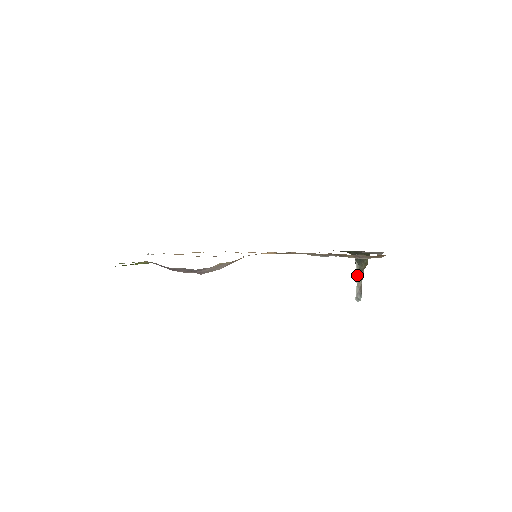
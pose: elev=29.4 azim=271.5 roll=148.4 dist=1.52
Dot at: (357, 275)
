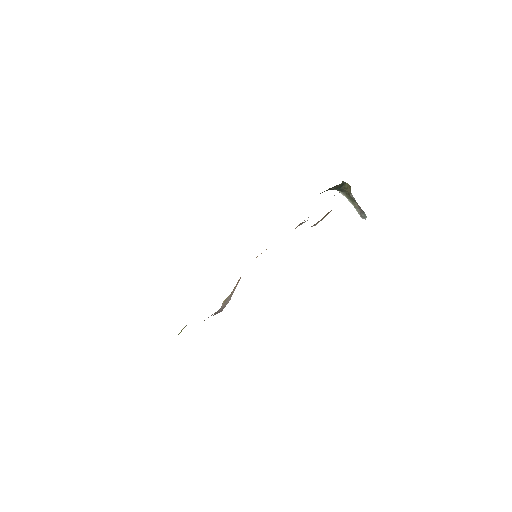
Dot at: (349, 200)
